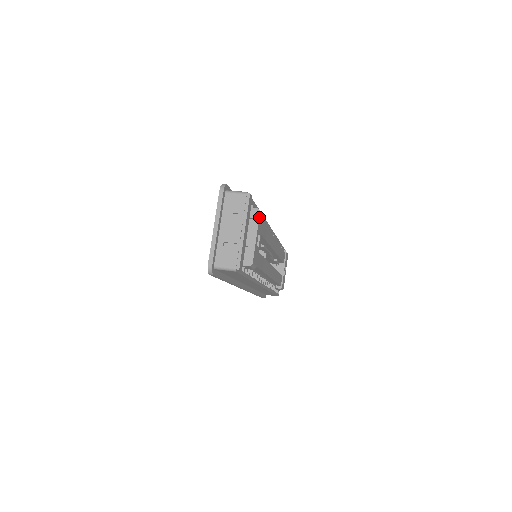
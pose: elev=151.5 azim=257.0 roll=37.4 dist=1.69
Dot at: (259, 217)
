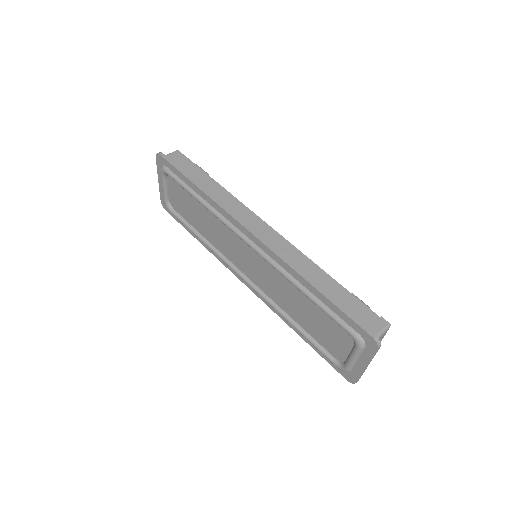
Dot at: occluded
